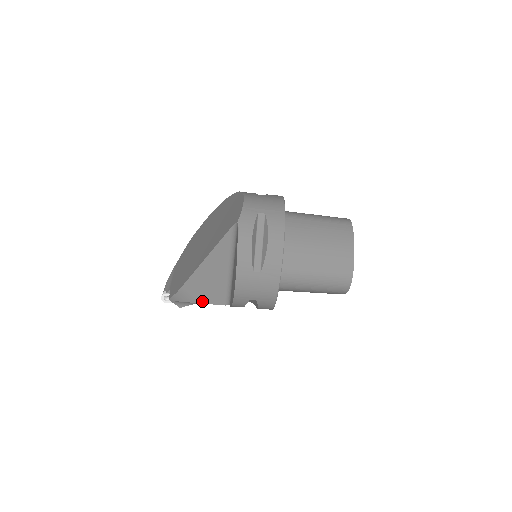
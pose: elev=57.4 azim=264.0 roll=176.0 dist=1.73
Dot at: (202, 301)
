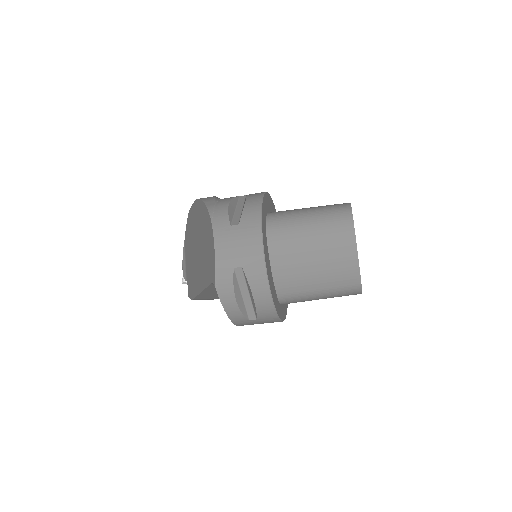
Dot at: (218, 298)
